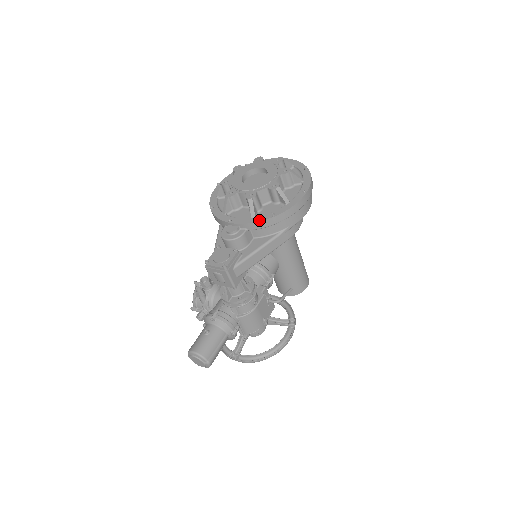
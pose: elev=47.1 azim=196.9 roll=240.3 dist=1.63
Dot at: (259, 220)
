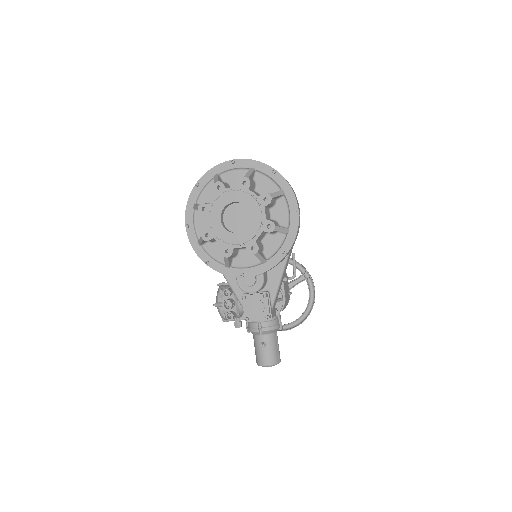
Dot at: (274, 264)
